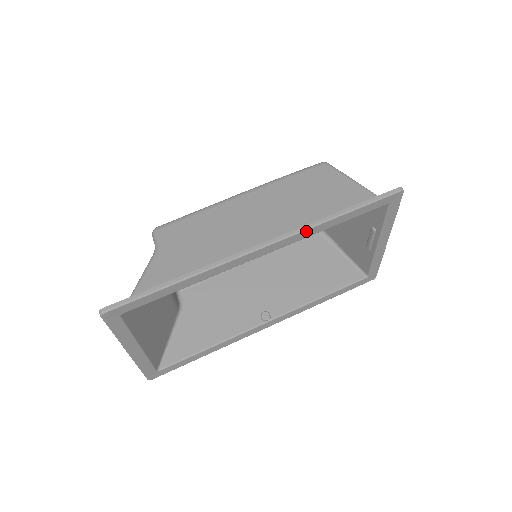
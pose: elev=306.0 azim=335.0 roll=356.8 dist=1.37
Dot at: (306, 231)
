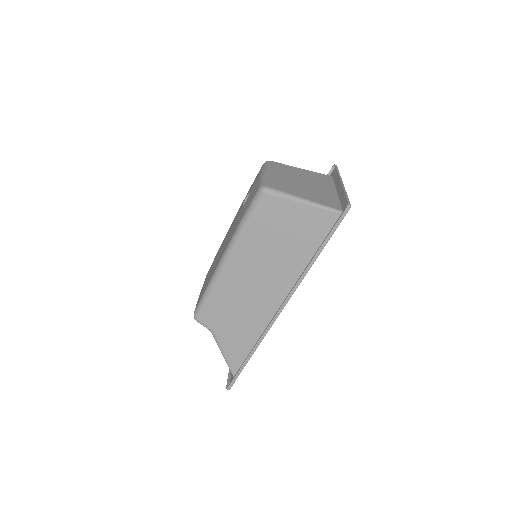
Dot at: (300, 282)
